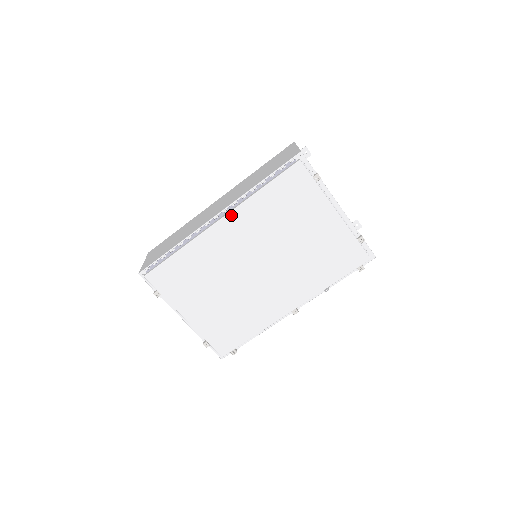
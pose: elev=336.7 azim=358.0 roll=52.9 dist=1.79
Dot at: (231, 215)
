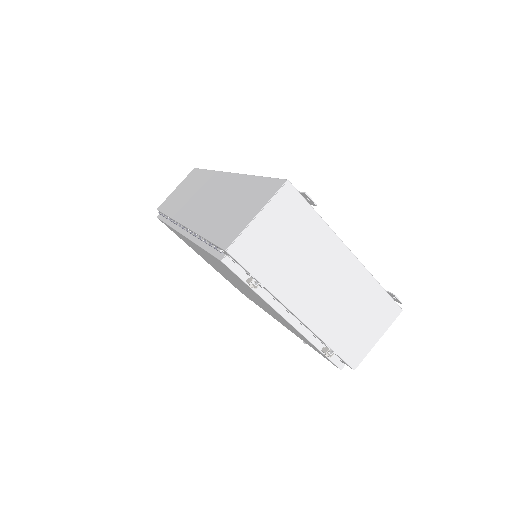
Dot at: (188, 239)
